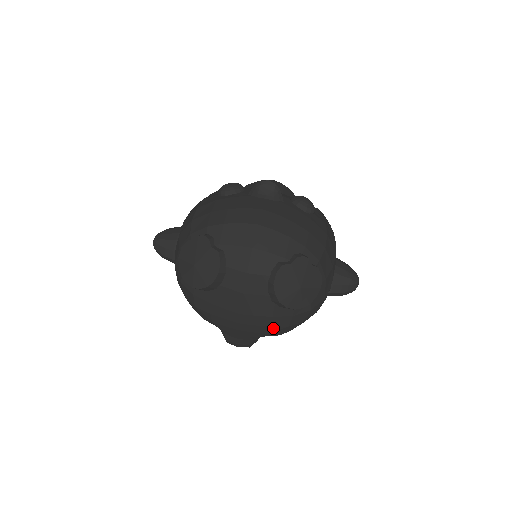
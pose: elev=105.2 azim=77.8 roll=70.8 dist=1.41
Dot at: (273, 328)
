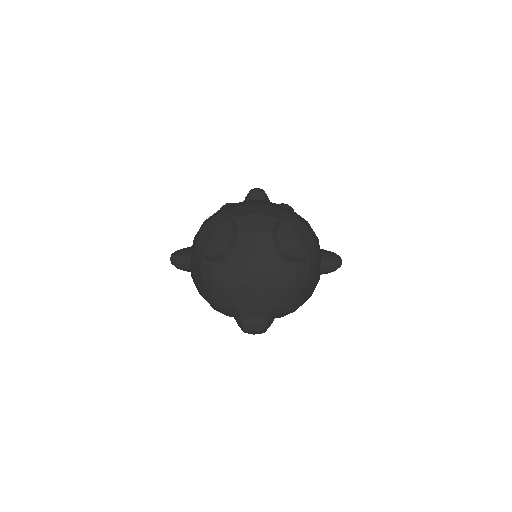
Dot at: (283, 289)
